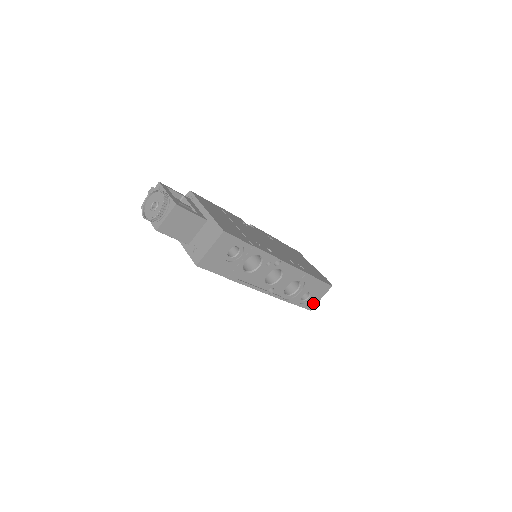
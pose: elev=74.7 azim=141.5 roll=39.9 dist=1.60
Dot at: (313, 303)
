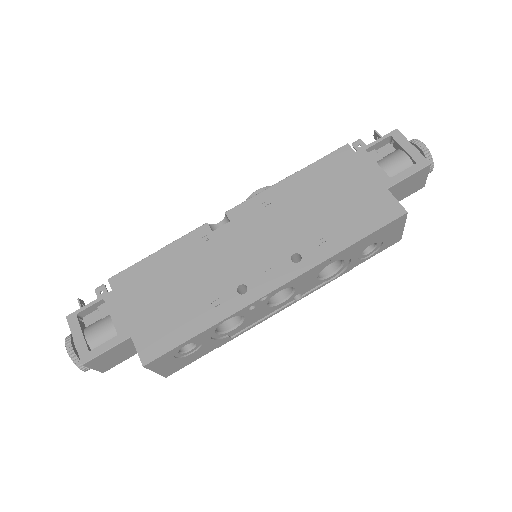
Dot at: (394, 237)
